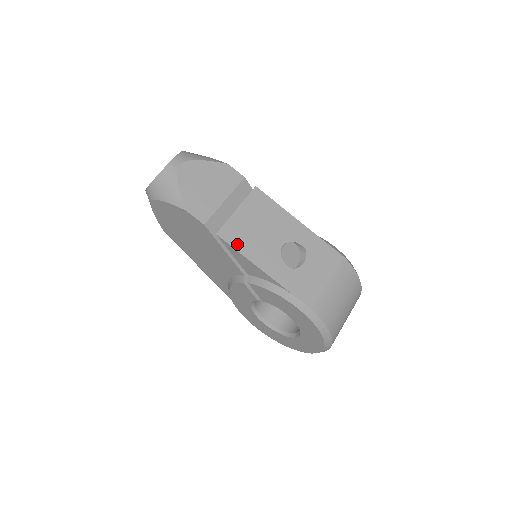
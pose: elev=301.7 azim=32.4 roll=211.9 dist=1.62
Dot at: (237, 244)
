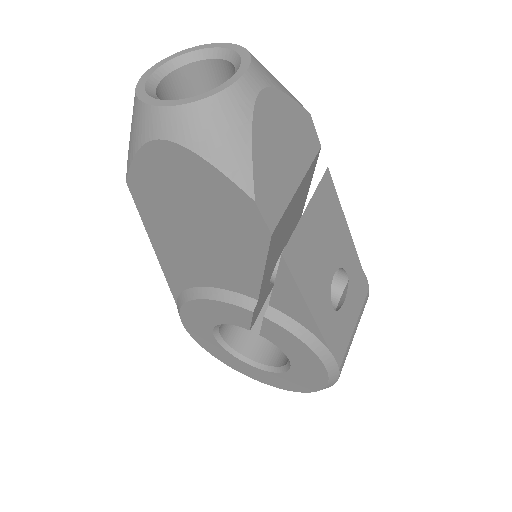
Dot at: (299, 273)
